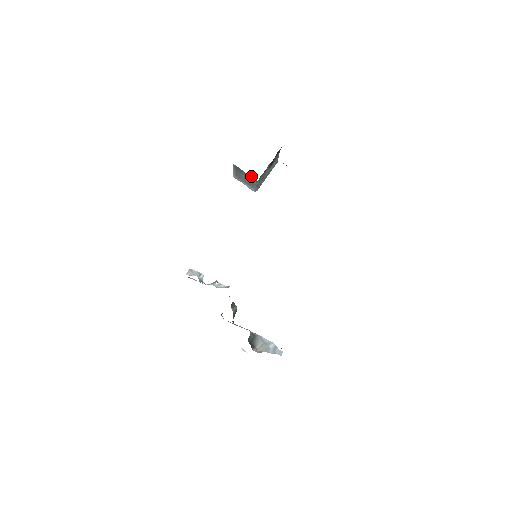
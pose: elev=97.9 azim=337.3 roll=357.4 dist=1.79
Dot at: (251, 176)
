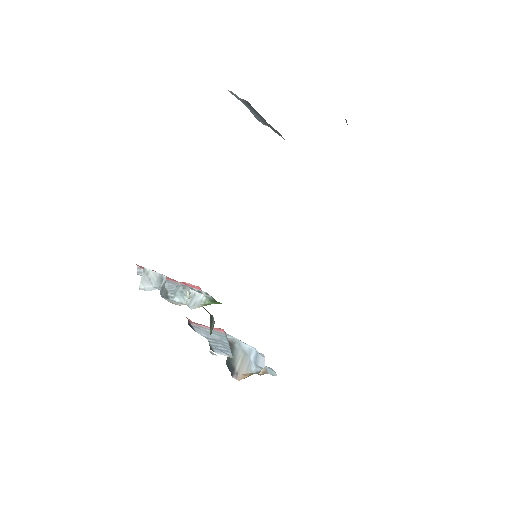
Dot at: (276, 130)
